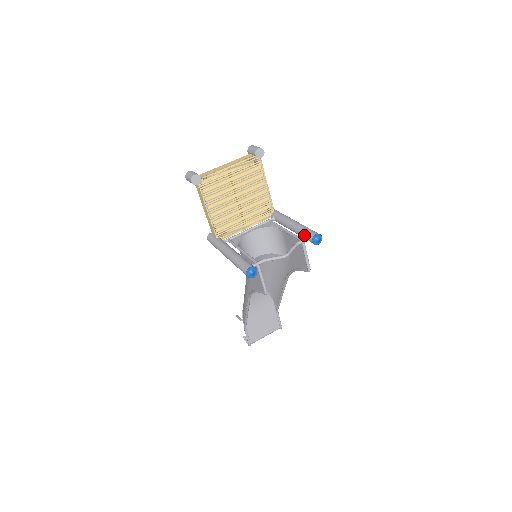
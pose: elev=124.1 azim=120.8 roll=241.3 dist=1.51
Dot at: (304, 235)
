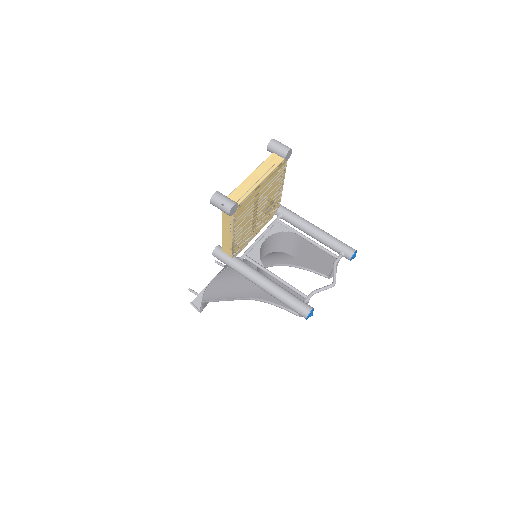
Dot at: (337, 250)
